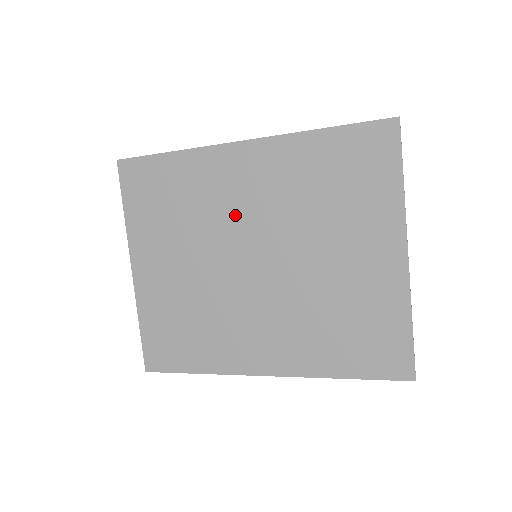
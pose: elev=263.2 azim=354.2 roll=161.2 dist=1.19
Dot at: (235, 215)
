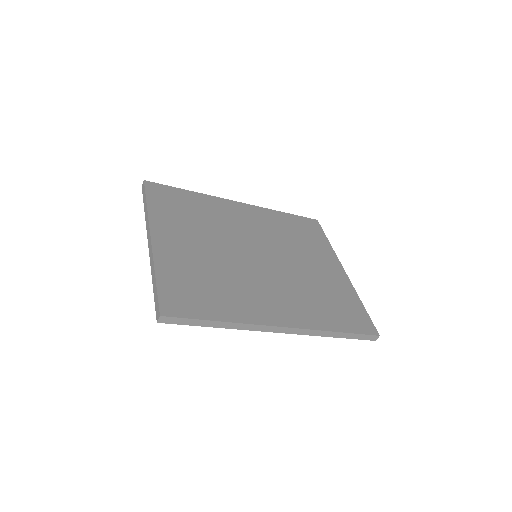
Dot at: (240, 230)
